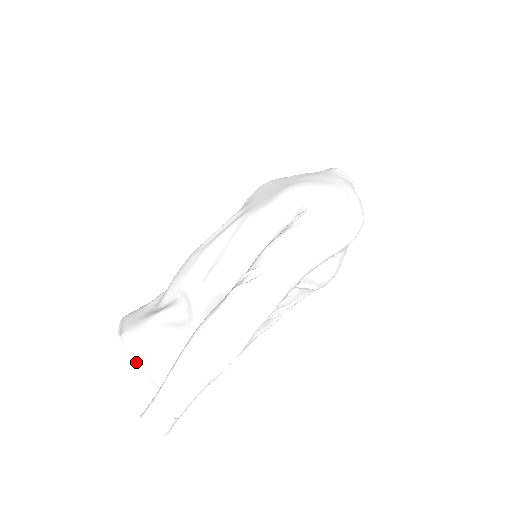
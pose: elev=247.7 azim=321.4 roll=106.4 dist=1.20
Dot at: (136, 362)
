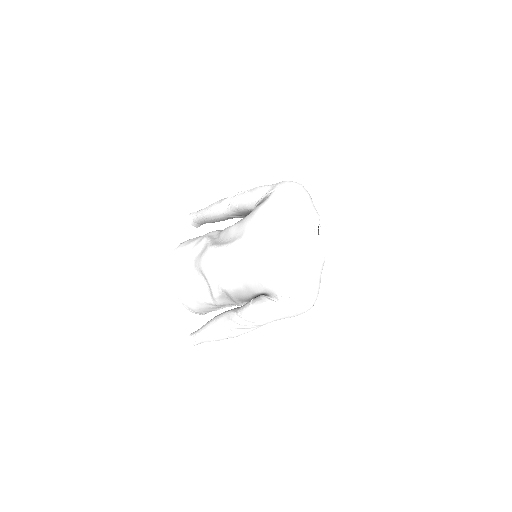
Dot at: (184, 305)
